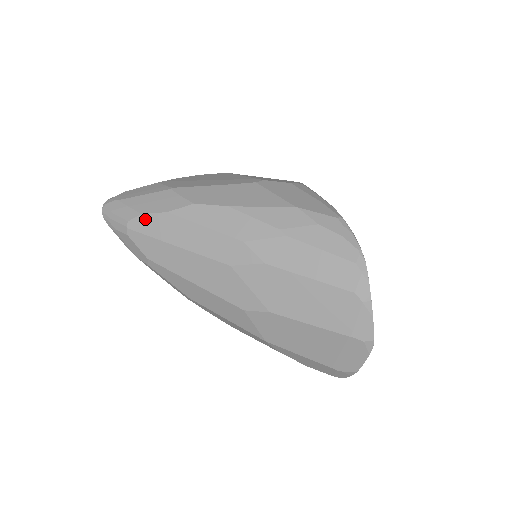
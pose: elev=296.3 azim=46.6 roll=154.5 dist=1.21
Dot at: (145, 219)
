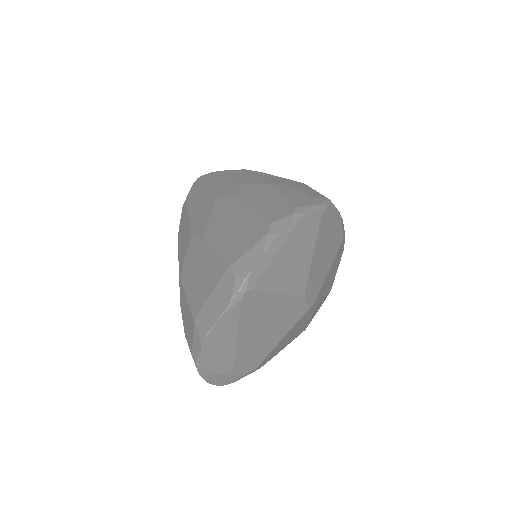
Dot at: (211, 174)
